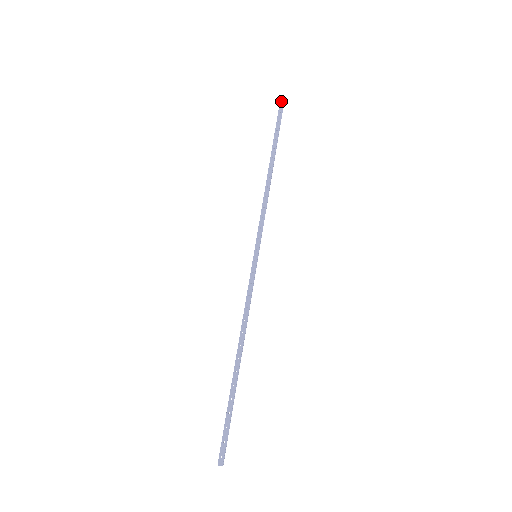
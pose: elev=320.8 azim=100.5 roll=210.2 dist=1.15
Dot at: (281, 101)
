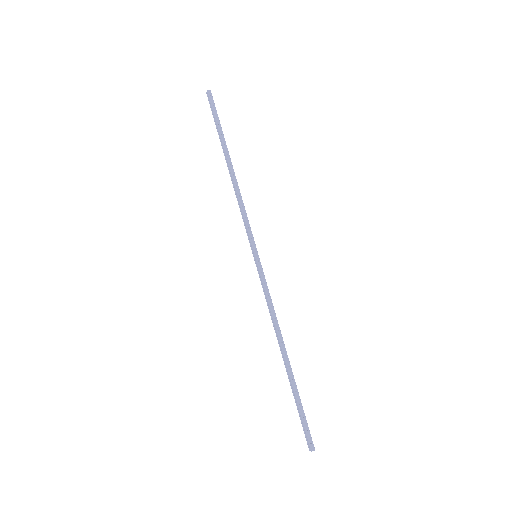
Dot at: (209, 92)
